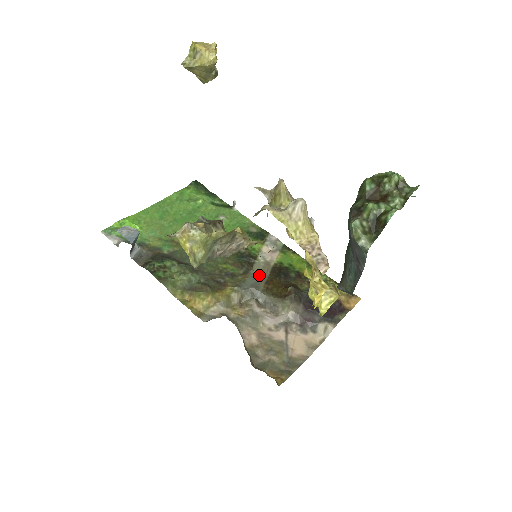
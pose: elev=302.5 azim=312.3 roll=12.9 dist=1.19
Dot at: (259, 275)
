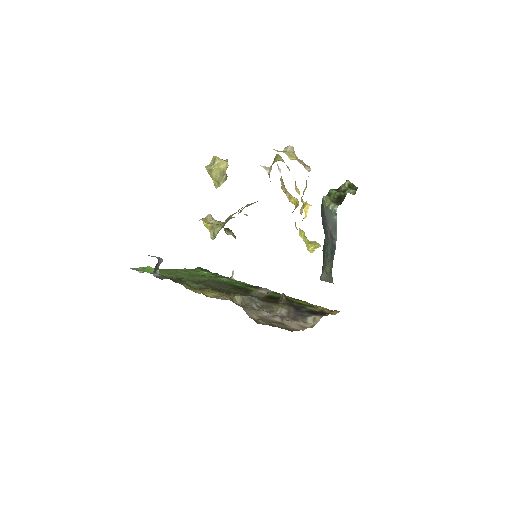
Dot at: (256, 296)
